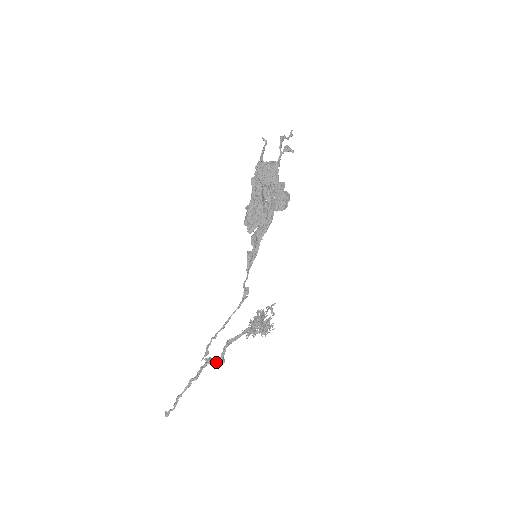
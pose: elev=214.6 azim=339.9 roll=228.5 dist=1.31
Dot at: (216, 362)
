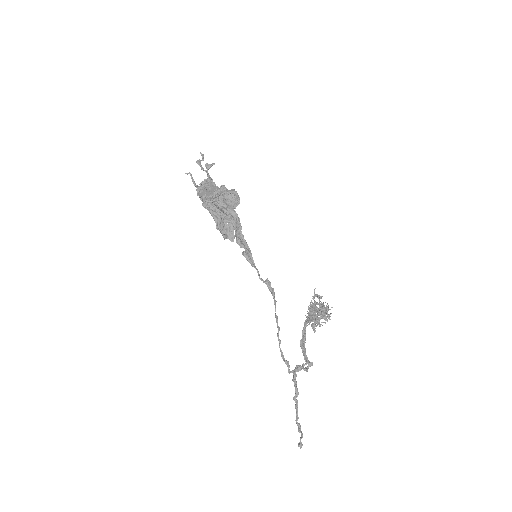
Dot at: (305, 369)
